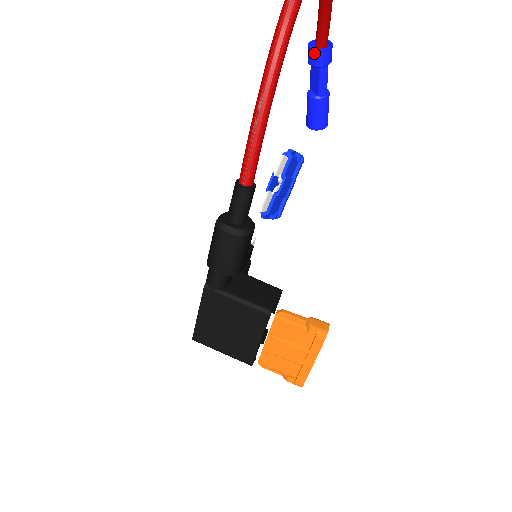
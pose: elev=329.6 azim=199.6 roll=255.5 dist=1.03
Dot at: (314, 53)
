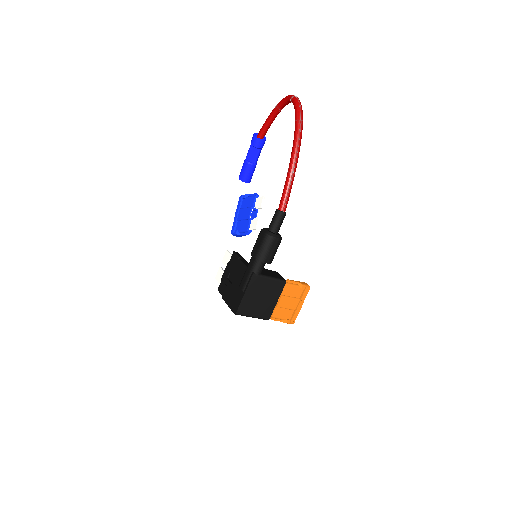
Dot at: (260, 141)
